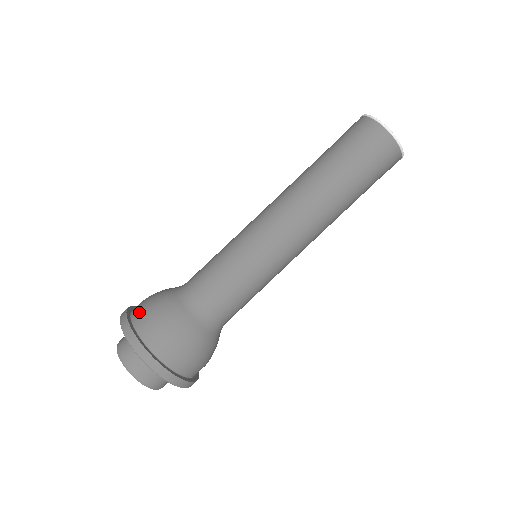
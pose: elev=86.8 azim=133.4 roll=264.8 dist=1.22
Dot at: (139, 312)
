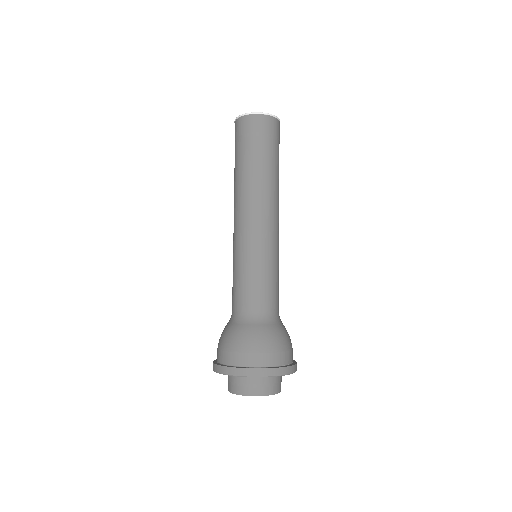
Dot at: (228, 356)
